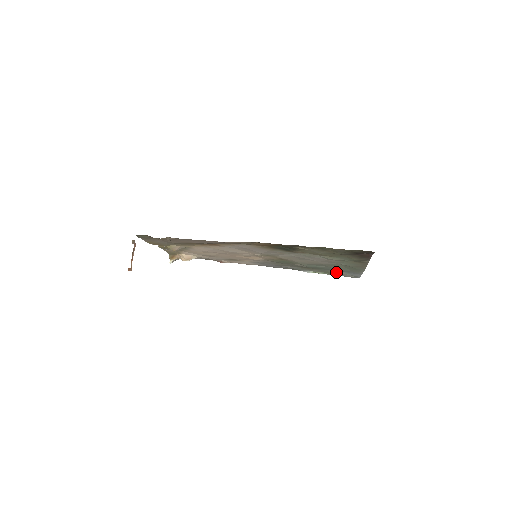
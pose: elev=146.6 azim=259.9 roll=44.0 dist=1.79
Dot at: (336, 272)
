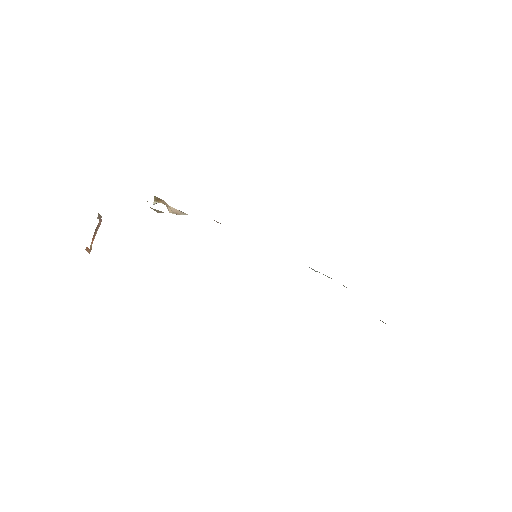
Dot at: occluded
